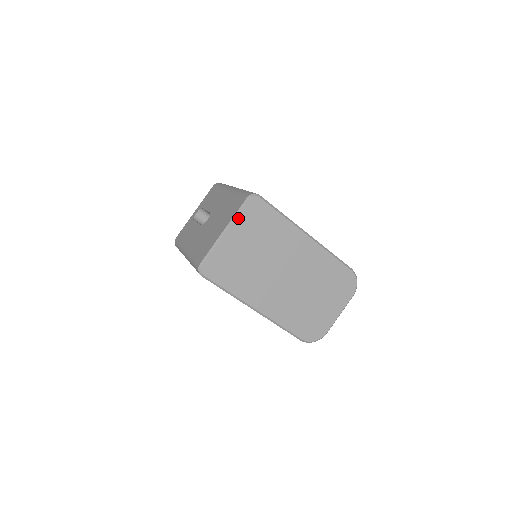
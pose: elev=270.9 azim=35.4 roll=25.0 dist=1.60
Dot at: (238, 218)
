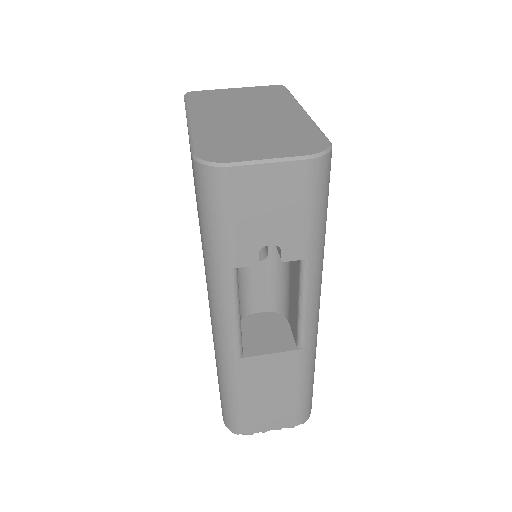
Dot at: (254, 88)
